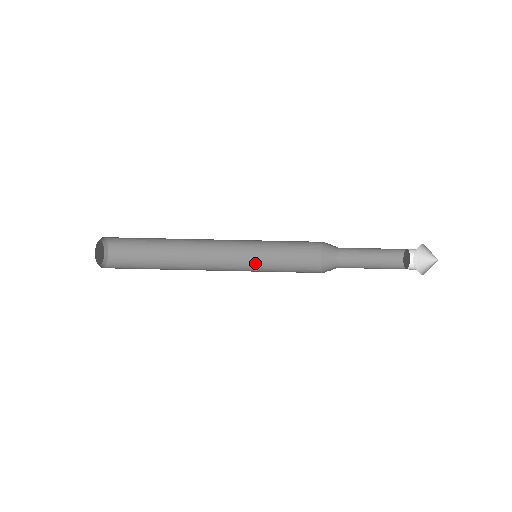
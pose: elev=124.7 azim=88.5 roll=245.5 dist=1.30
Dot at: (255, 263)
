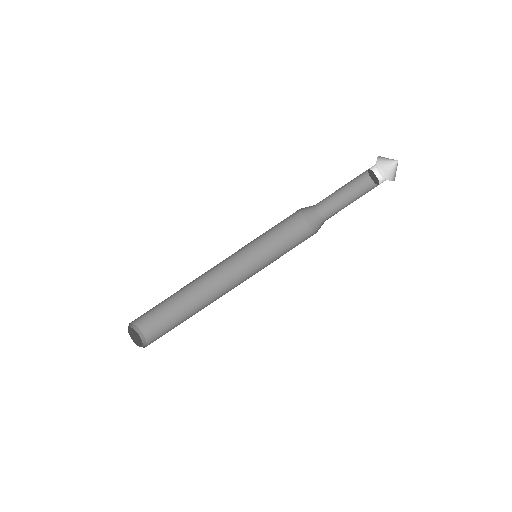
Dot at: (254, 254)
